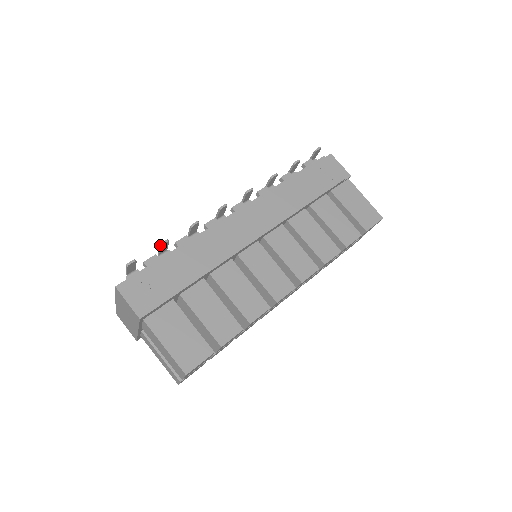
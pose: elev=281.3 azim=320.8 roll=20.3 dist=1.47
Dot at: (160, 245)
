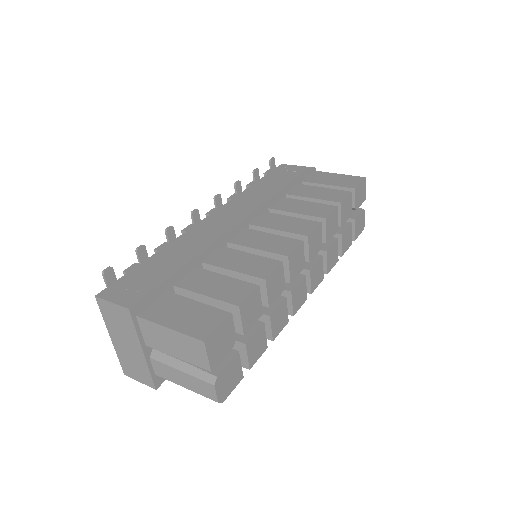
Dot at: (136, 251)
